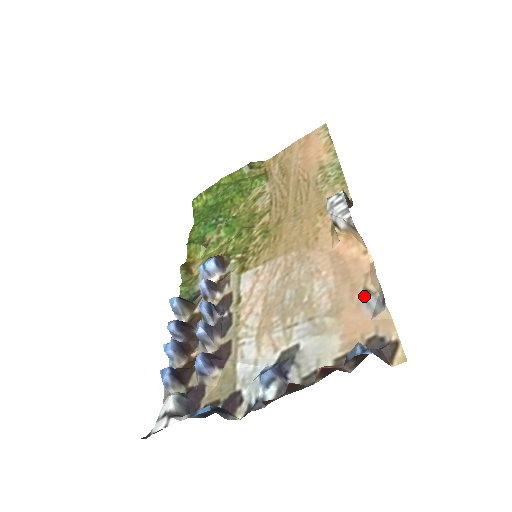
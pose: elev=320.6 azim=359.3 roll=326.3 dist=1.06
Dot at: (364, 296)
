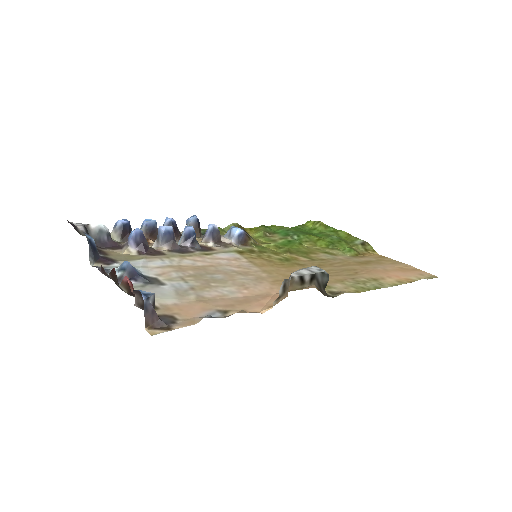
Dot at: (220, 311)
